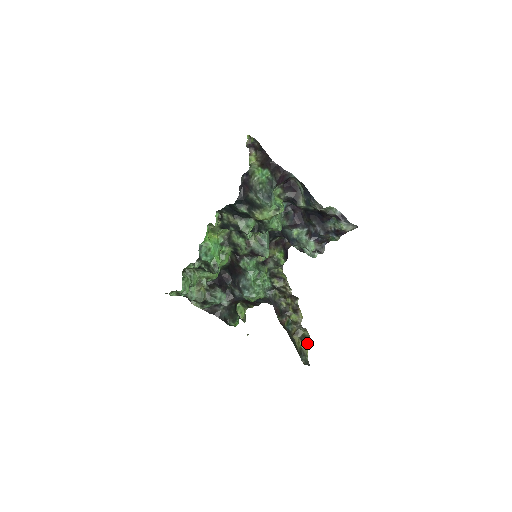
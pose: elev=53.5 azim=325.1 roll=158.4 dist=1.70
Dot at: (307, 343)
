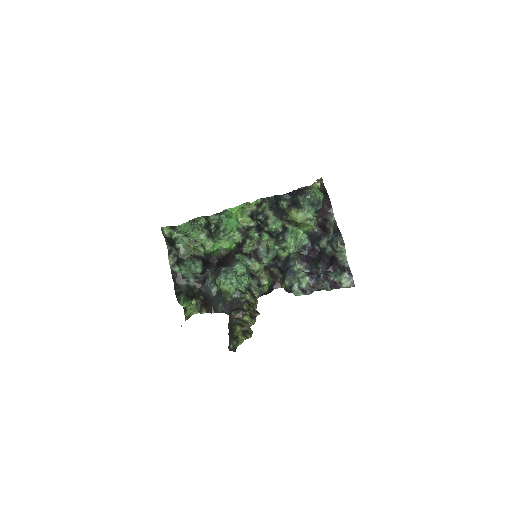
Dot at: (246, 337)
